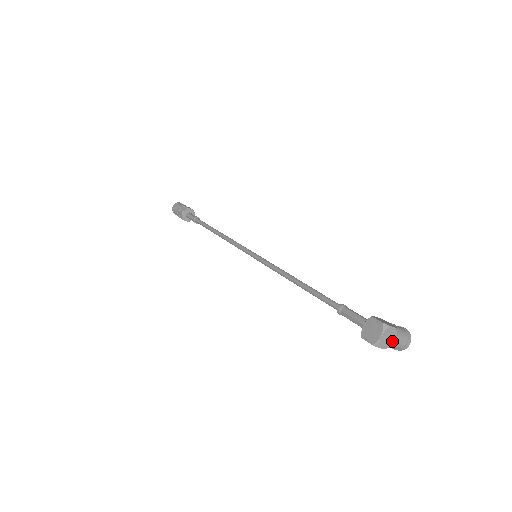
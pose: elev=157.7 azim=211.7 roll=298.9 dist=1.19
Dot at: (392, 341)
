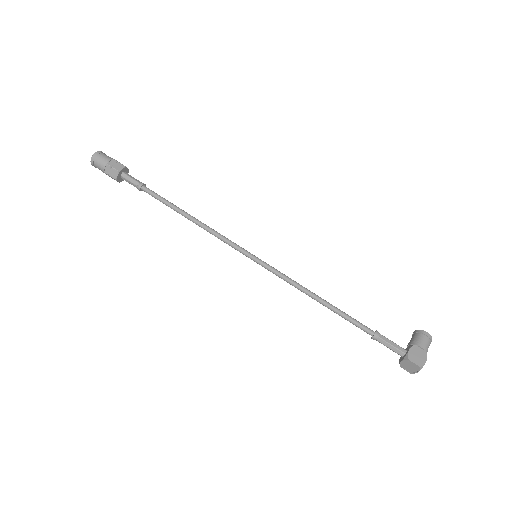
Dot at: occluded
